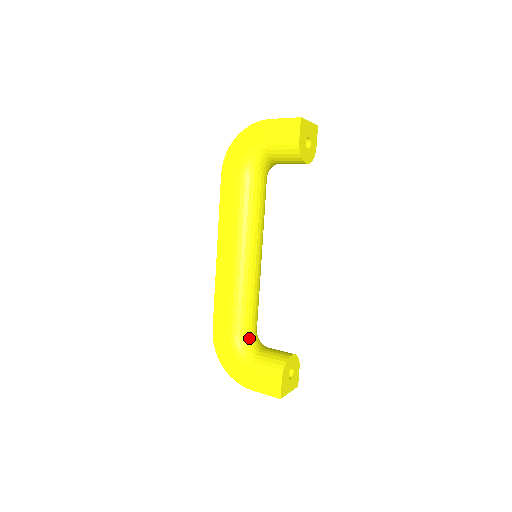
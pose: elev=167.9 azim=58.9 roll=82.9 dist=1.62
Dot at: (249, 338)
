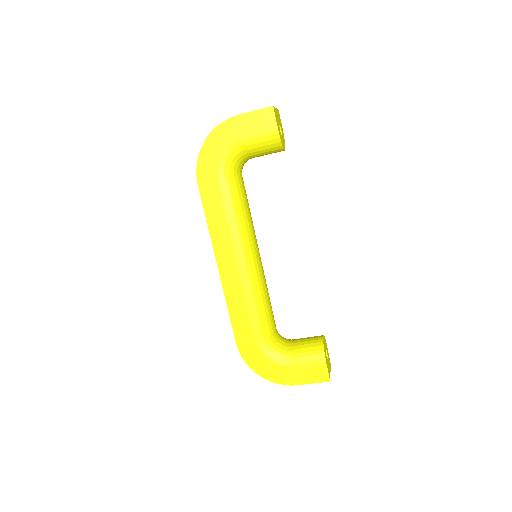
Dot at: (275, 338)
